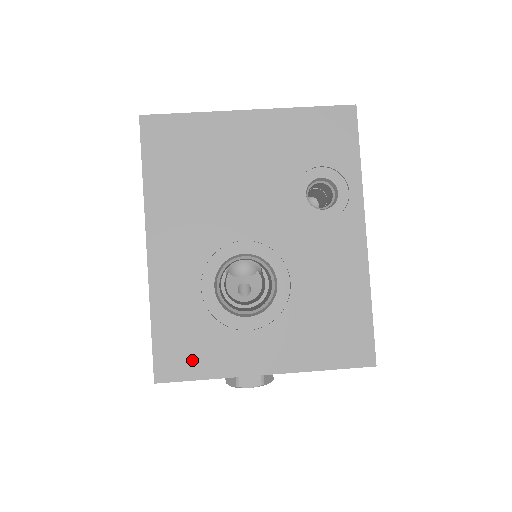
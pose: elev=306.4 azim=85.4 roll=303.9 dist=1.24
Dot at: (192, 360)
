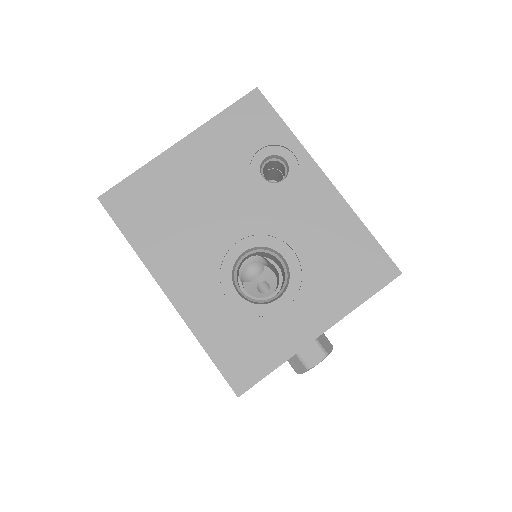
Dot at: (256, 360)
